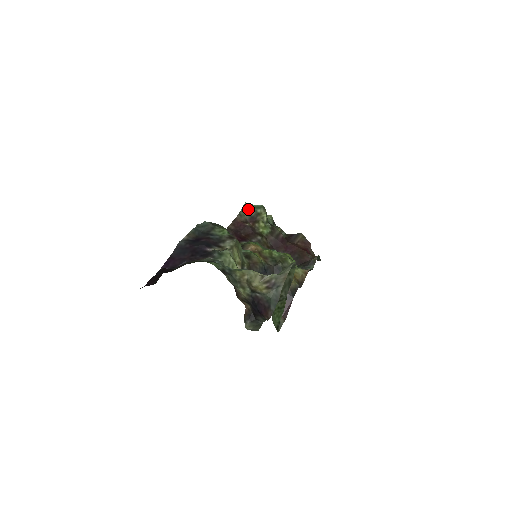
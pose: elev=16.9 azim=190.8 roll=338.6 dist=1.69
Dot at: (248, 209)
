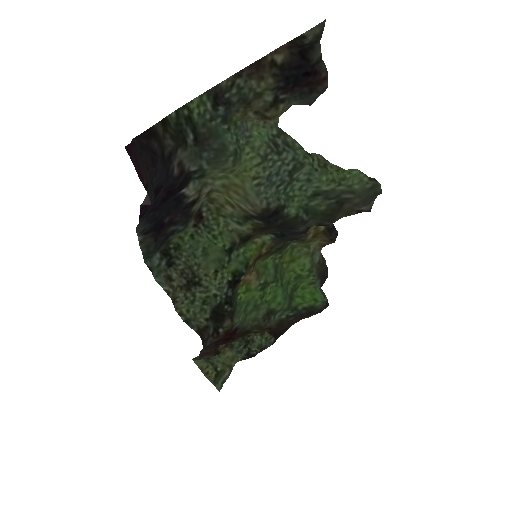
Dot at: occluded
